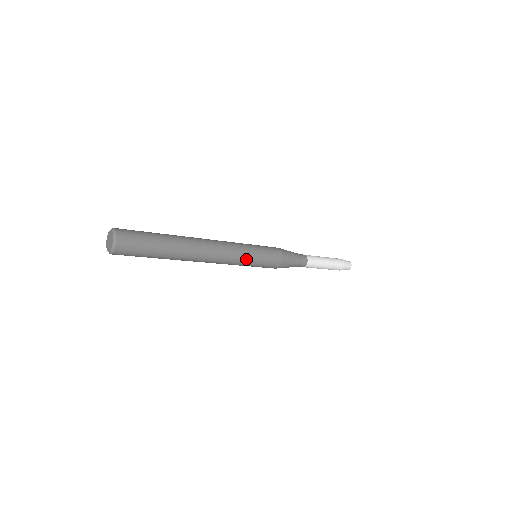
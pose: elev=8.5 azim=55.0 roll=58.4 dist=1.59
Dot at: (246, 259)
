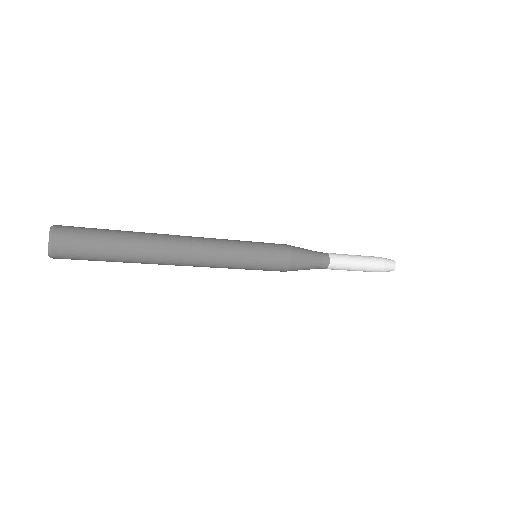
Dot at: (235, 267)
